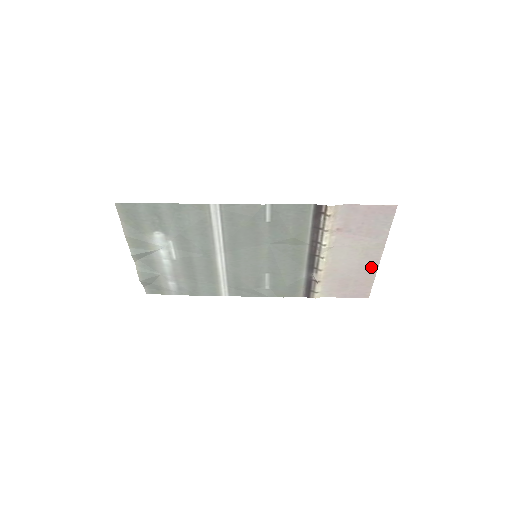
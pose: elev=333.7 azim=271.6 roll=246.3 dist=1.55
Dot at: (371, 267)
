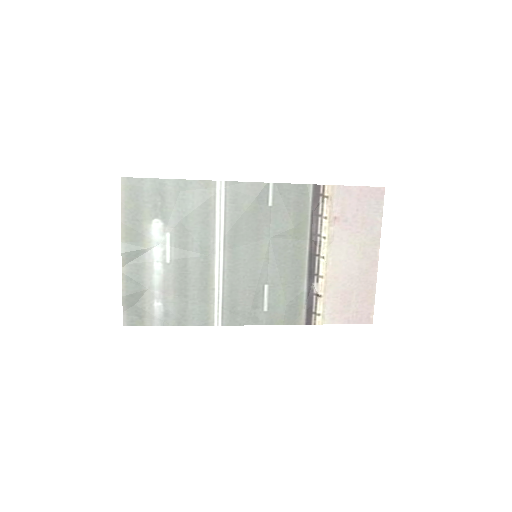
Dot at: (370, 273)
